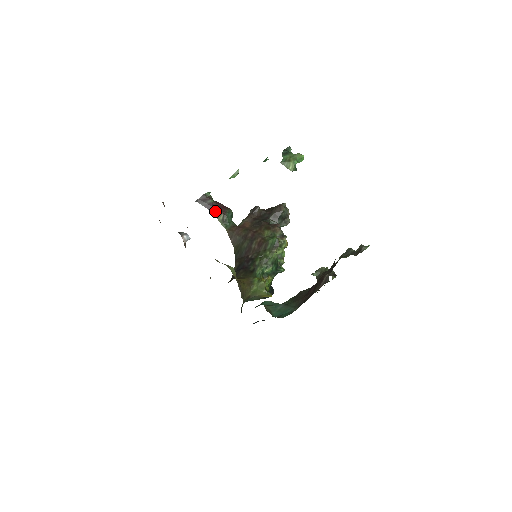
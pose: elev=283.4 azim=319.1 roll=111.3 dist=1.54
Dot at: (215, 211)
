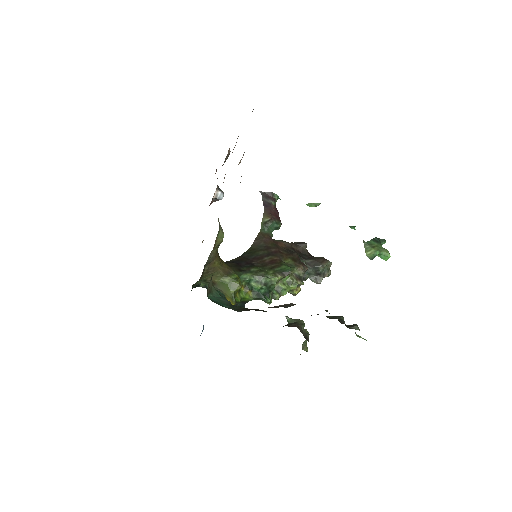
Dot at: (267, 211)
